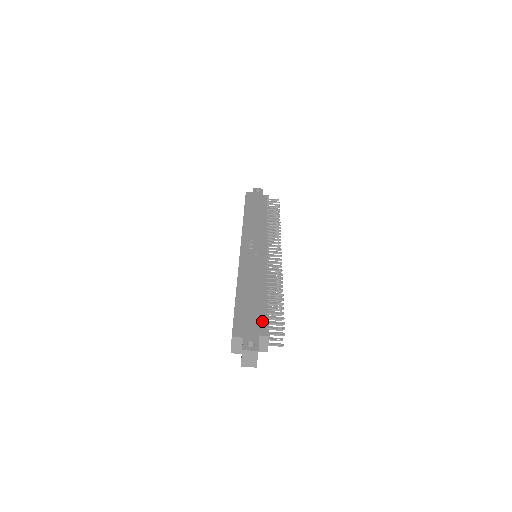
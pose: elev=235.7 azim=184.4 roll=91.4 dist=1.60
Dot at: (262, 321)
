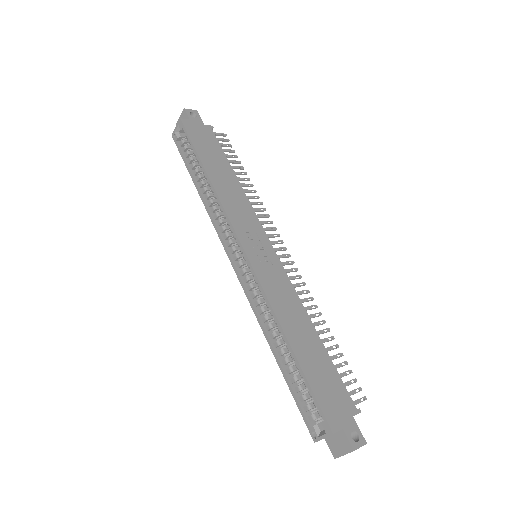
Dot at: (343, 389)
